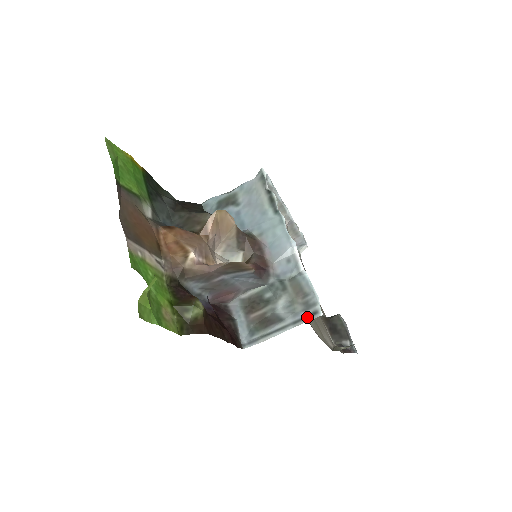
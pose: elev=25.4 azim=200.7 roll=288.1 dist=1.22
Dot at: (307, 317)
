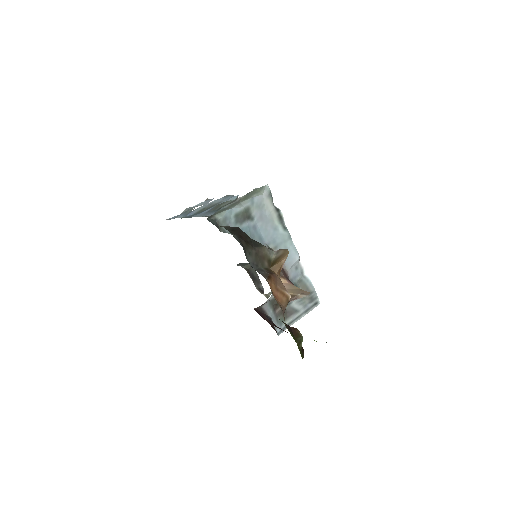
Dot at: (312, 307)
